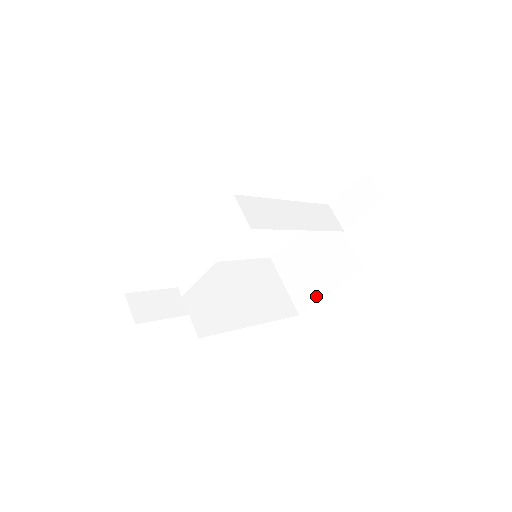
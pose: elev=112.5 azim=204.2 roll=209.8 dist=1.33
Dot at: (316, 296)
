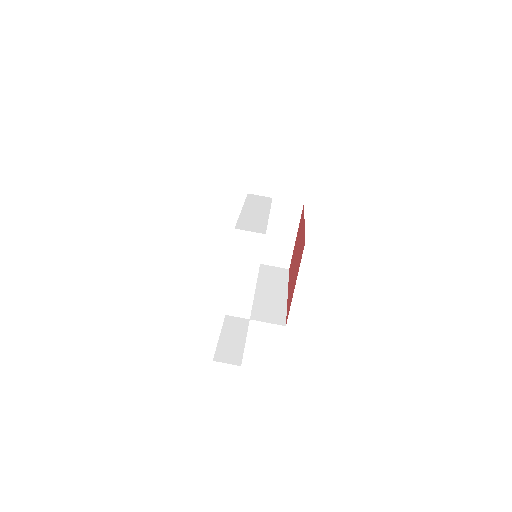
Dot at: (289, 248)
